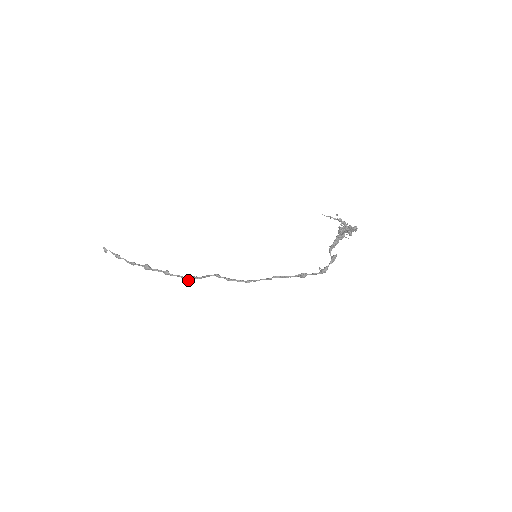
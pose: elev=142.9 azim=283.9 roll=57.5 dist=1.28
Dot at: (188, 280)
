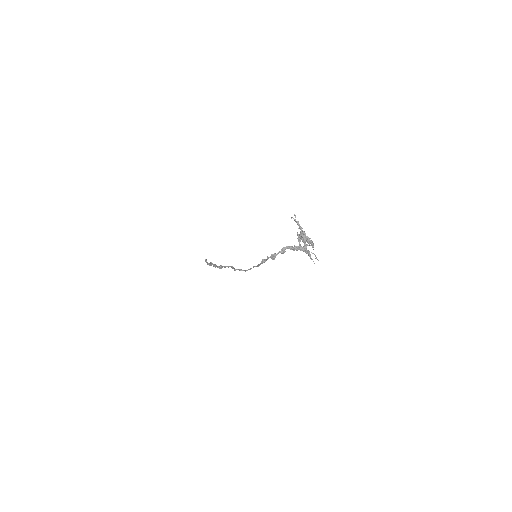
Dot at: (218, 267)
